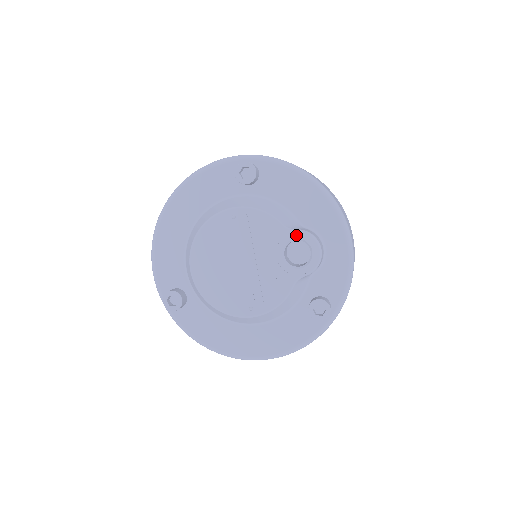
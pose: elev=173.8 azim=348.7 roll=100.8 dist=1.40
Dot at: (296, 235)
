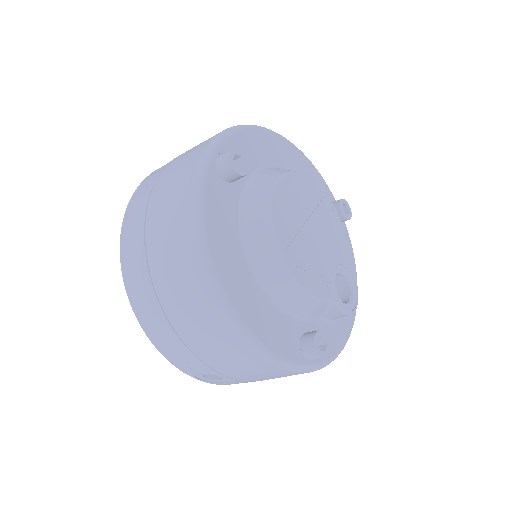
Dot at: (351, 278)
